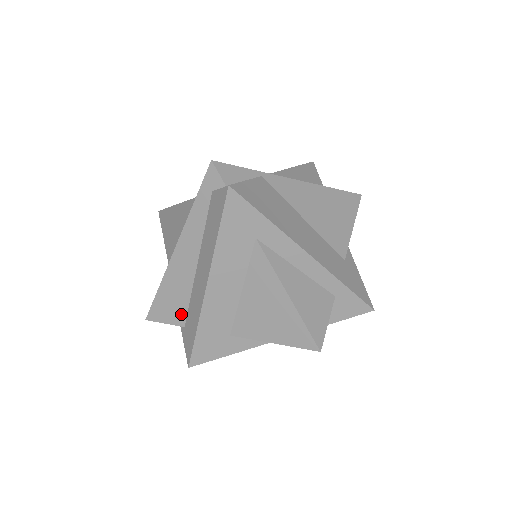
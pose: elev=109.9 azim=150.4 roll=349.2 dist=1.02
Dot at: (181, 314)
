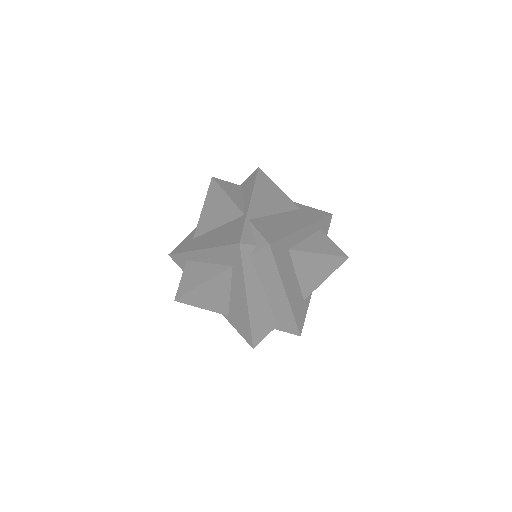
Dot at: (272, 323)
